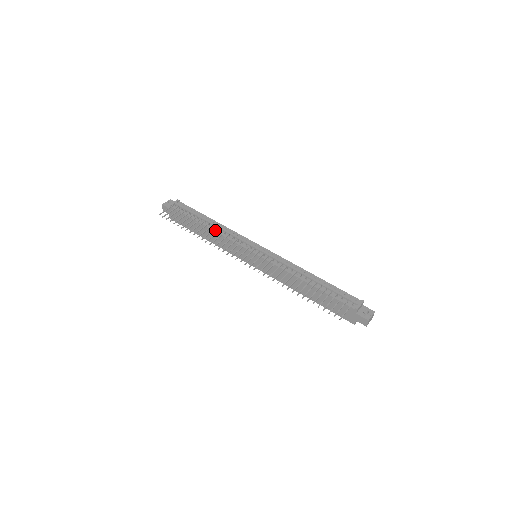
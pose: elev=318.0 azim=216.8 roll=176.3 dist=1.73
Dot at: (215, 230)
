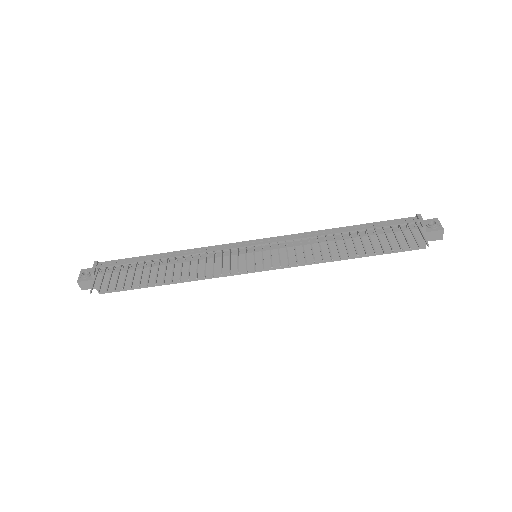
Dot at: occluded
